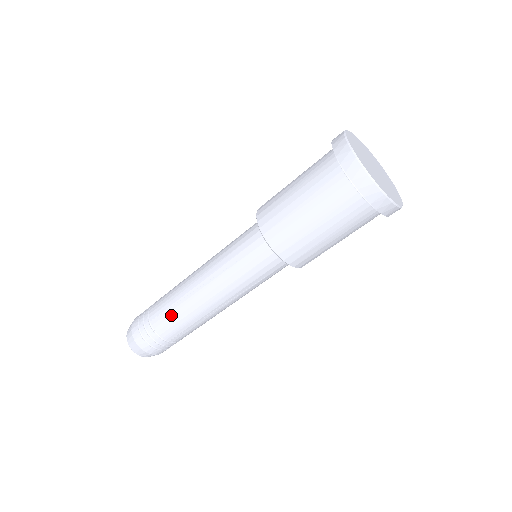
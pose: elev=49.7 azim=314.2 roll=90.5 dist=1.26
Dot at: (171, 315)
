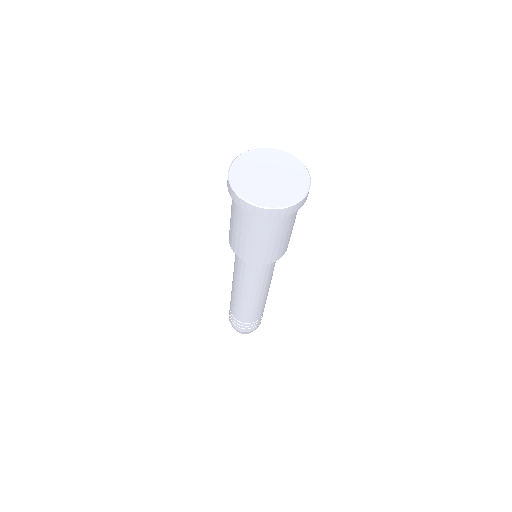
Dot at: (234, 306)
